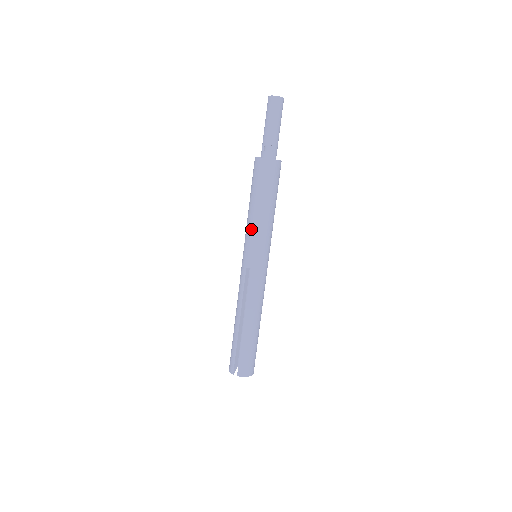
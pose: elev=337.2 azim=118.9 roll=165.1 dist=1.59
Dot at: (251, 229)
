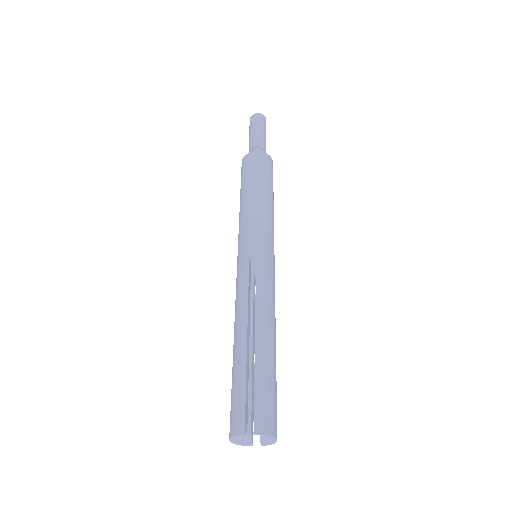
Dot at: (250, 215)
